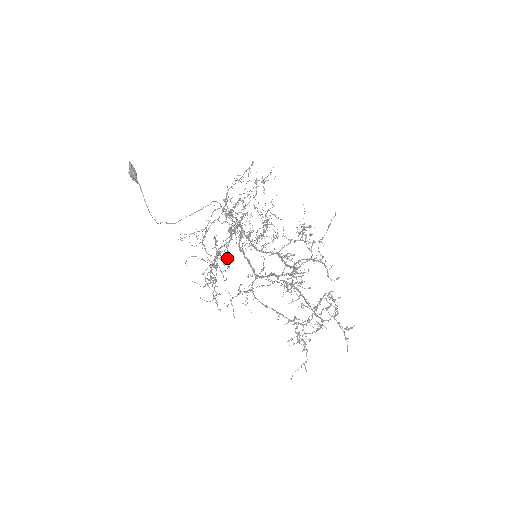
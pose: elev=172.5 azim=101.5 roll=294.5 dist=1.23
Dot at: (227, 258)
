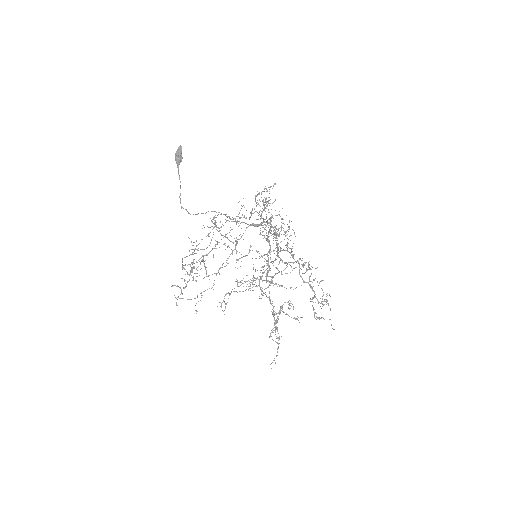
Dot at: occluded
